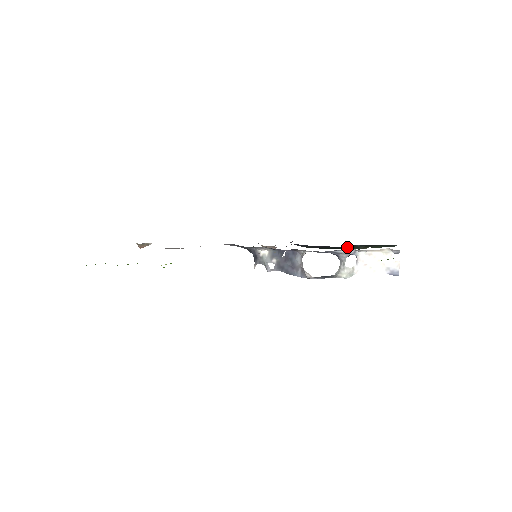
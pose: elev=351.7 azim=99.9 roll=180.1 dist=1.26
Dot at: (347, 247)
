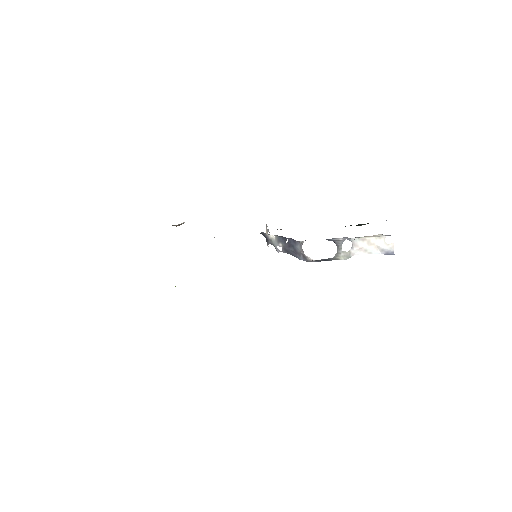
Dot at: occluded
